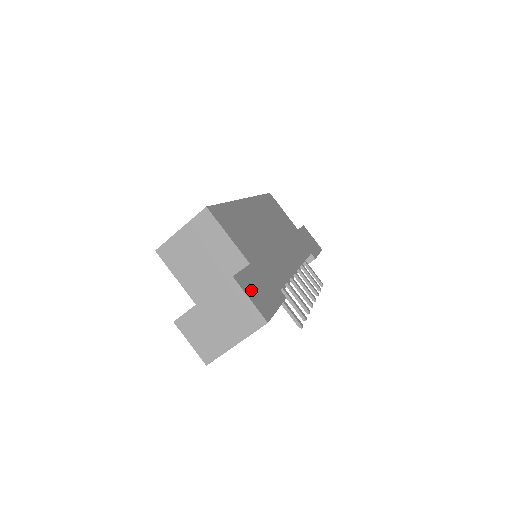
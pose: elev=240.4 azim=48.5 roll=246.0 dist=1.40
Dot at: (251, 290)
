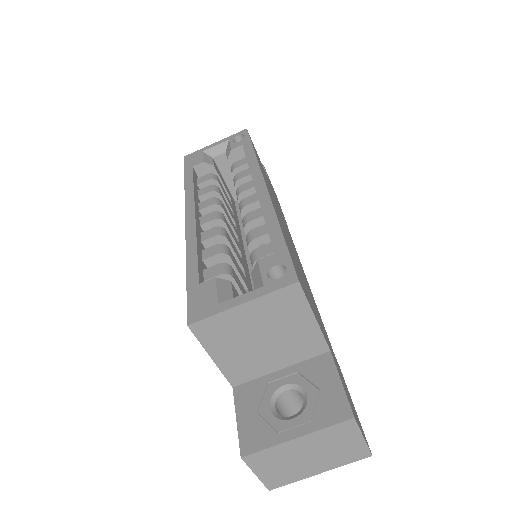
Dot at: occluded
